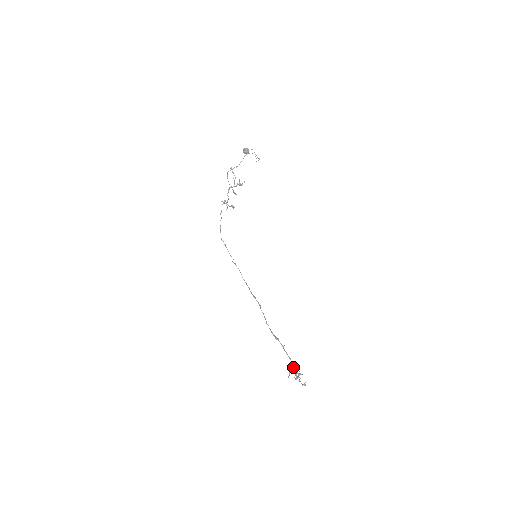
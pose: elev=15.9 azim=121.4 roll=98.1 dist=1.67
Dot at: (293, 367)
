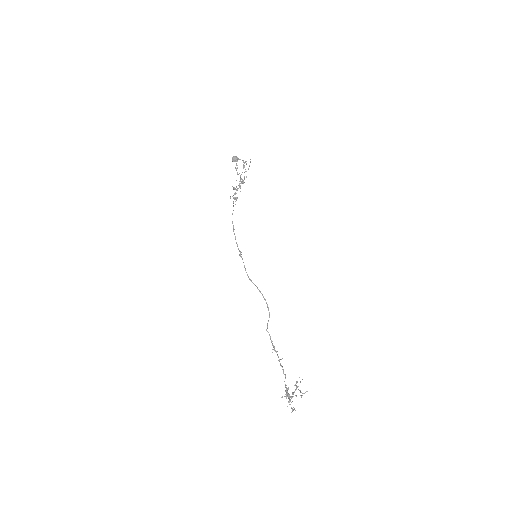
Dot at: (285, 387)
